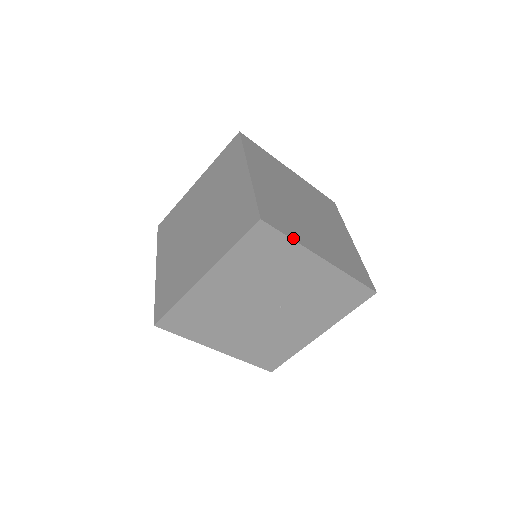
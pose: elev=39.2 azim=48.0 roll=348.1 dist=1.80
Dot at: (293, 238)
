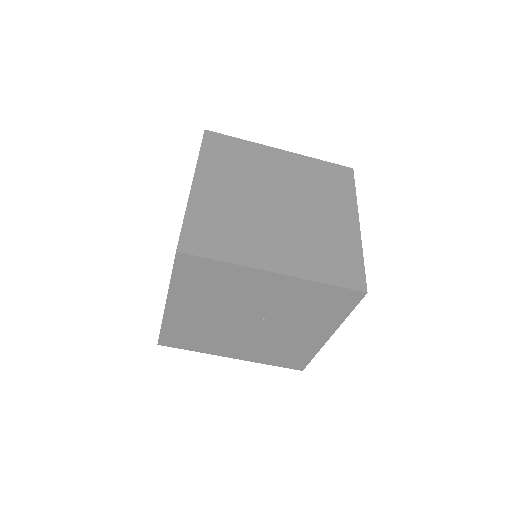
Dot at: (226, 259)
